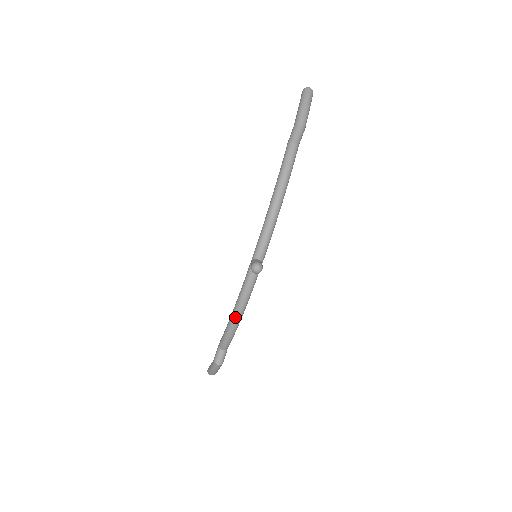
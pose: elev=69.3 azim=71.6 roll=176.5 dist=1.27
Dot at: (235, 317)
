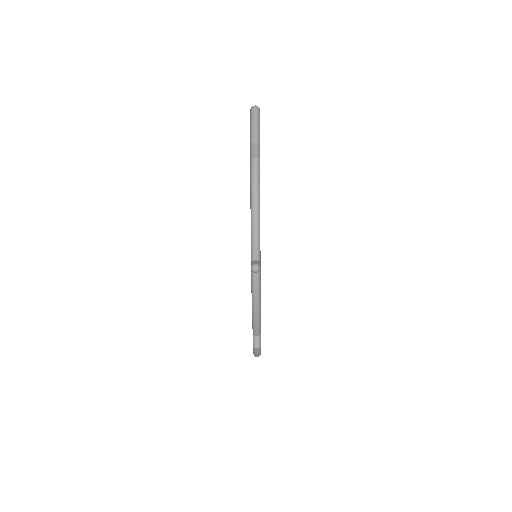
Dot at: (255, 309)
